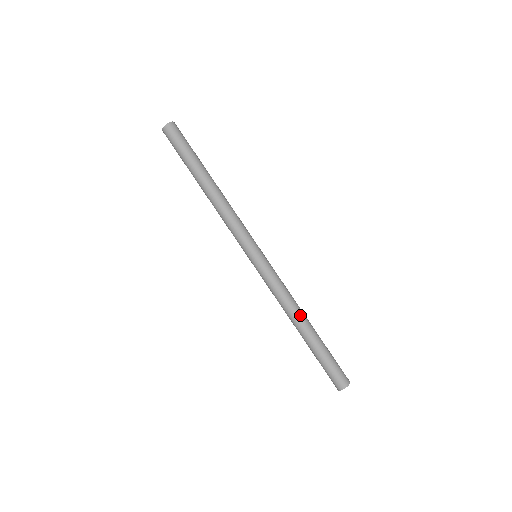
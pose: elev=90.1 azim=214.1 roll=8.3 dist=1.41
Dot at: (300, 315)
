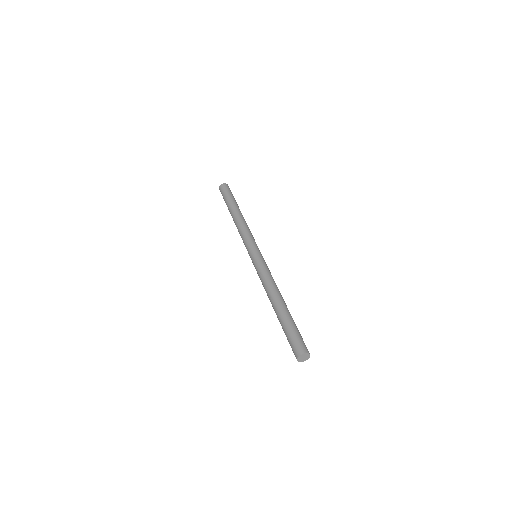
Dot at: (280, 293)
